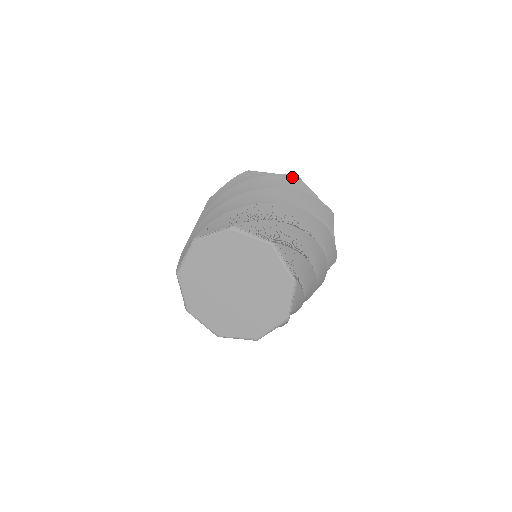
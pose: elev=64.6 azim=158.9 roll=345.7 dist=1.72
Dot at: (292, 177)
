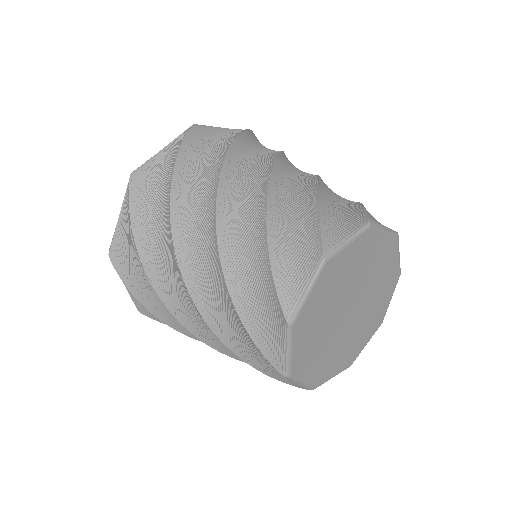
Dot at: (193, 132)
